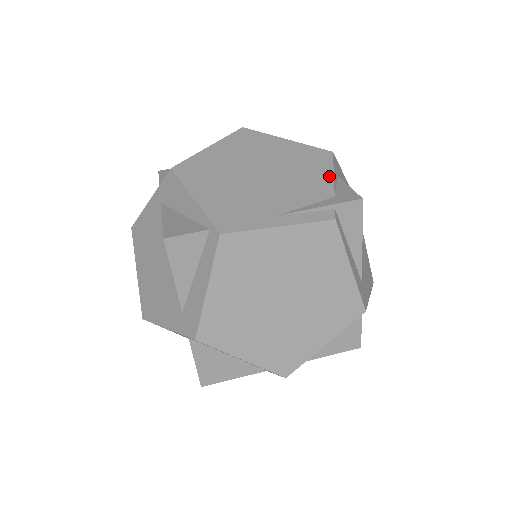
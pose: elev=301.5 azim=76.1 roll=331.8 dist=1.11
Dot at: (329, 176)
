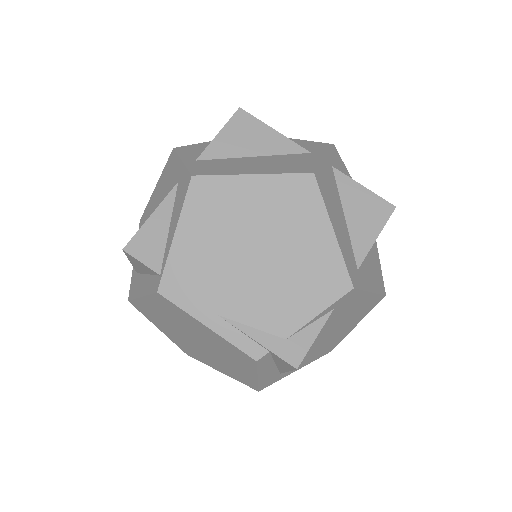
Dot at: (311, 314)
